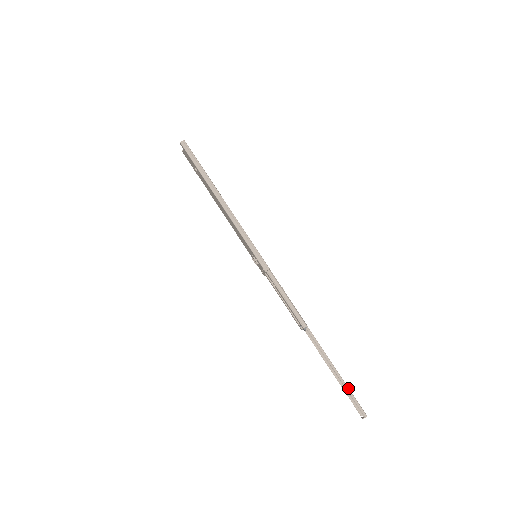
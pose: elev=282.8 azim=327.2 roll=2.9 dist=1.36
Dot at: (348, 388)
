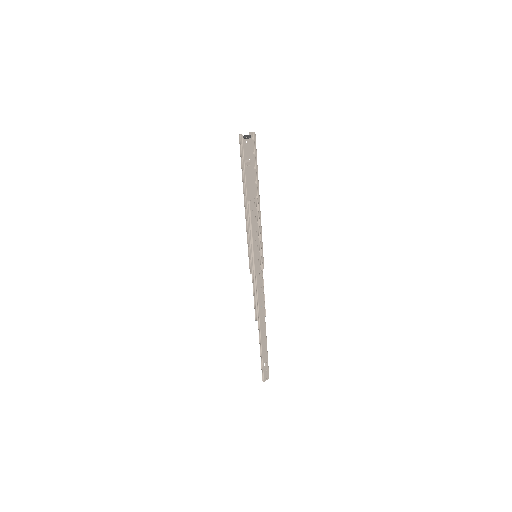
Dot at: (262, 364)
